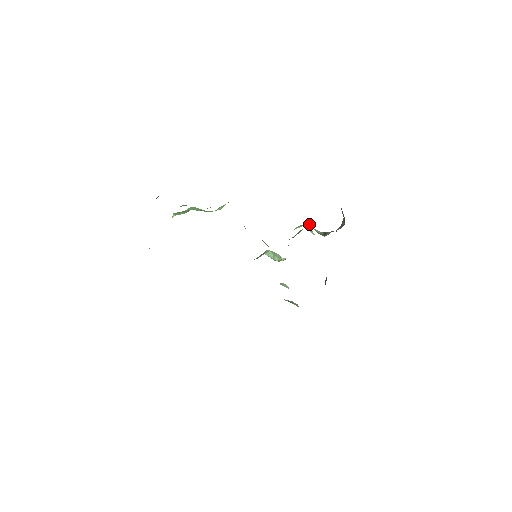
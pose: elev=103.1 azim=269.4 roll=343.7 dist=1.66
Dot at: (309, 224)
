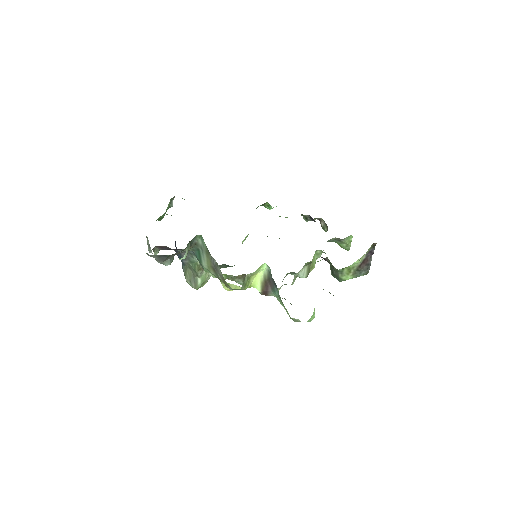
Dot at: occluded
